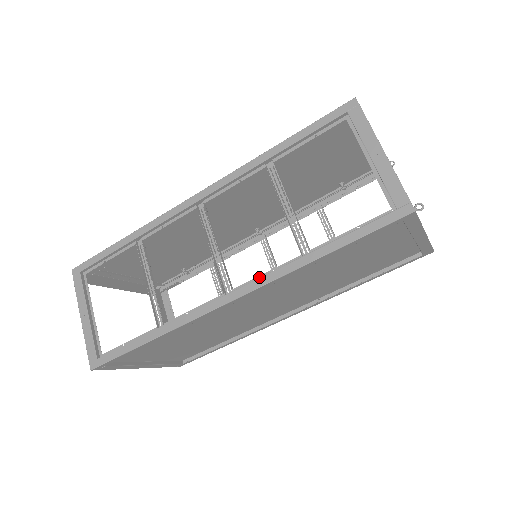
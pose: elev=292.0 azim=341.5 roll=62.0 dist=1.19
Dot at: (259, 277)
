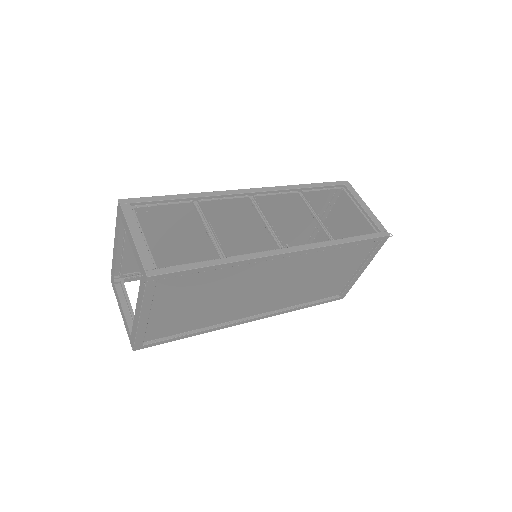
Dot at: (305, 245)
